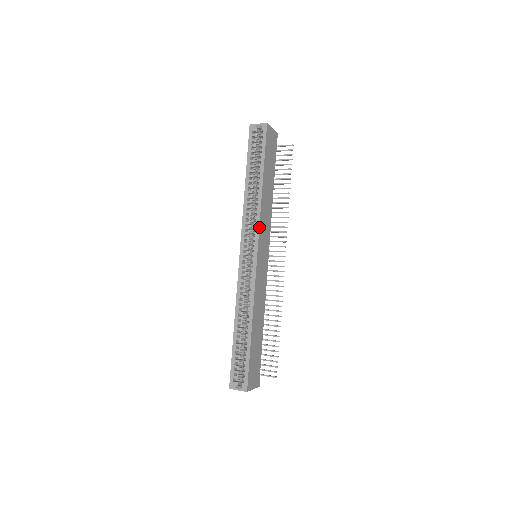
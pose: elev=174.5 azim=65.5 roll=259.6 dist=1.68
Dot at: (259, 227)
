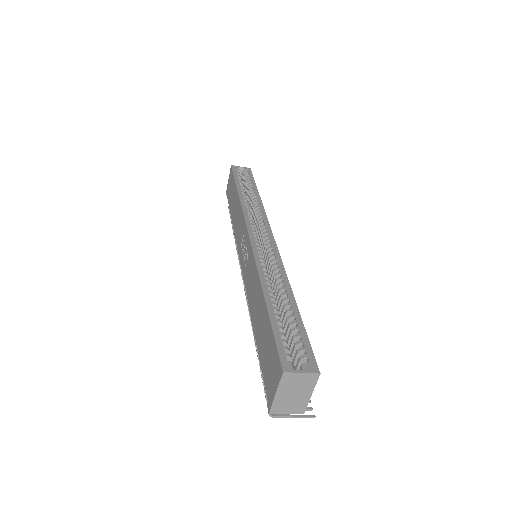
Dot at: (267, 219)
